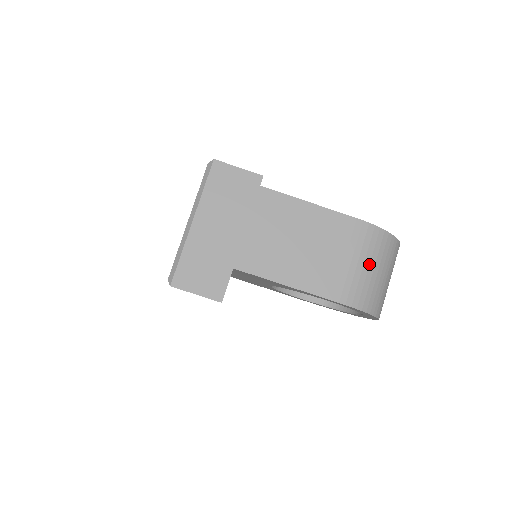
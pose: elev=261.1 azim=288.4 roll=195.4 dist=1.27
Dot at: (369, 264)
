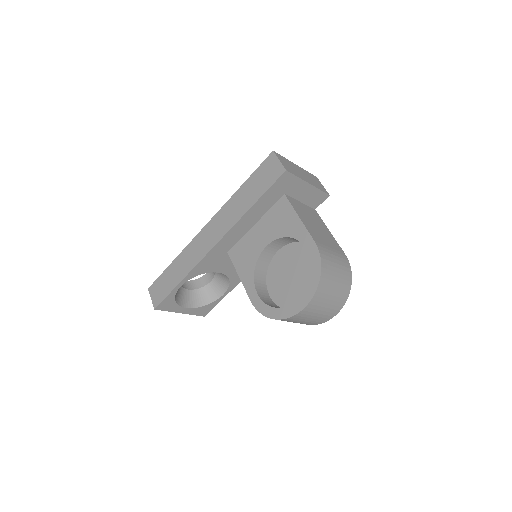
Dot at: (338, 264)
